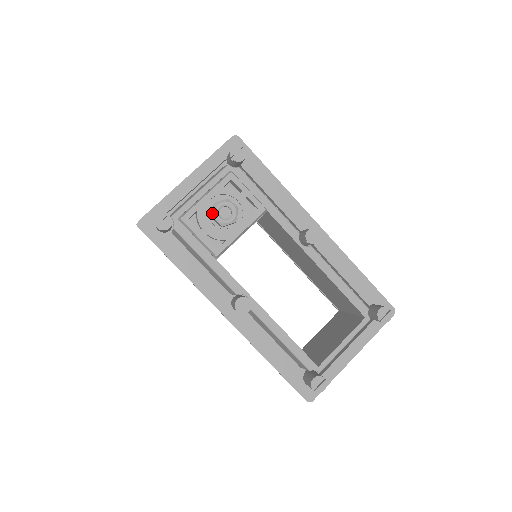
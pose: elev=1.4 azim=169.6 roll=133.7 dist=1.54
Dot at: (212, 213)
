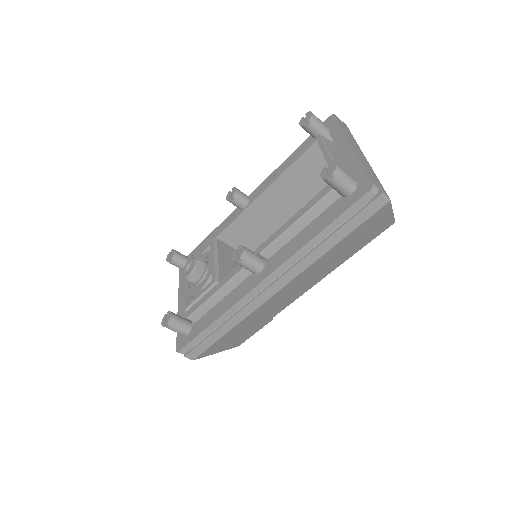
Dot at: occluded
